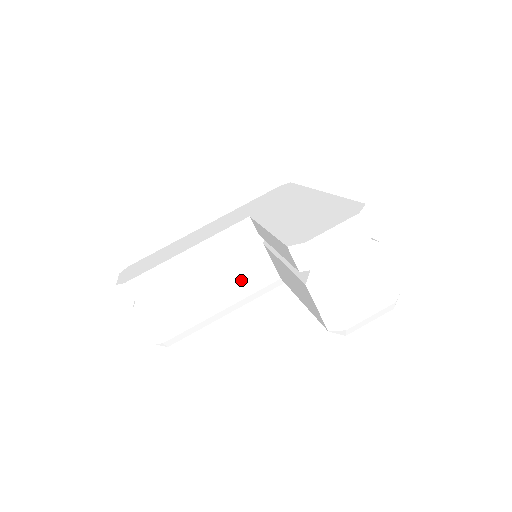
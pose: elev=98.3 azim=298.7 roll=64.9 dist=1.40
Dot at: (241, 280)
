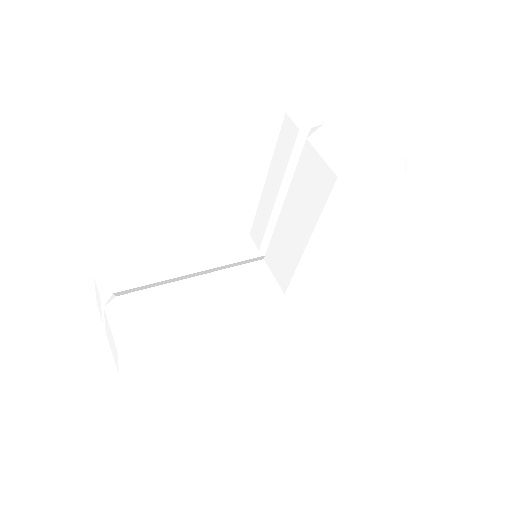
Dot at: (238, 288)
